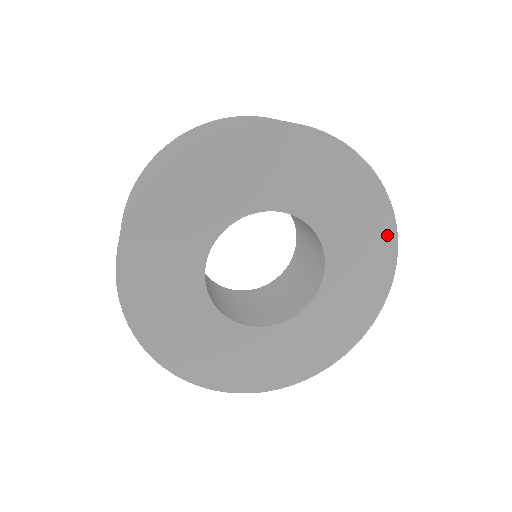
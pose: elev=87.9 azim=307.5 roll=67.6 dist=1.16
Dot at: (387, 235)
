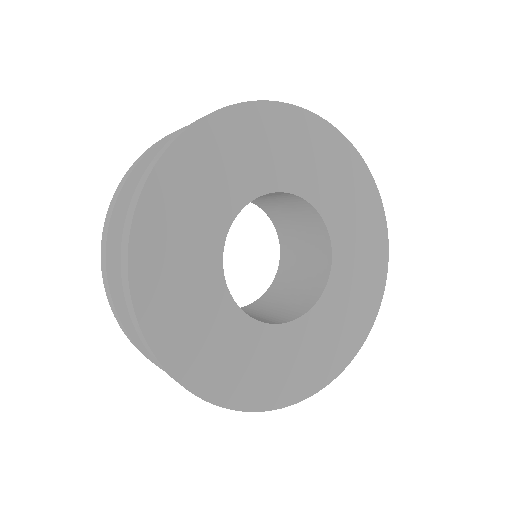
Dot at: (380, 235)
